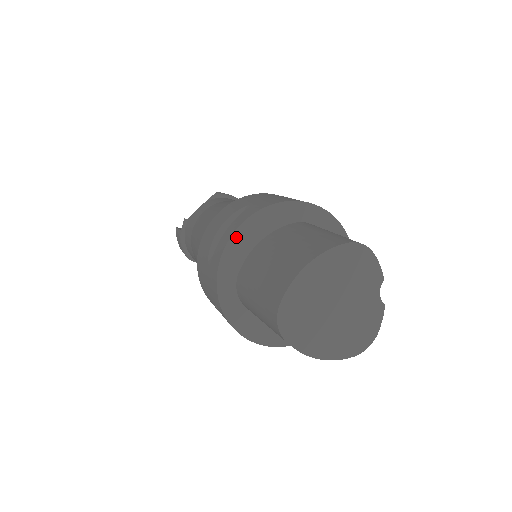
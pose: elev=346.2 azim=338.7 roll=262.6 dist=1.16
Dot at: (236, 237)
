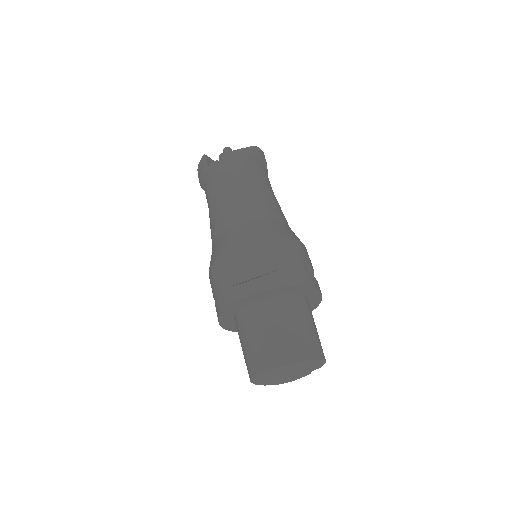
Dot at: (258, 294)
